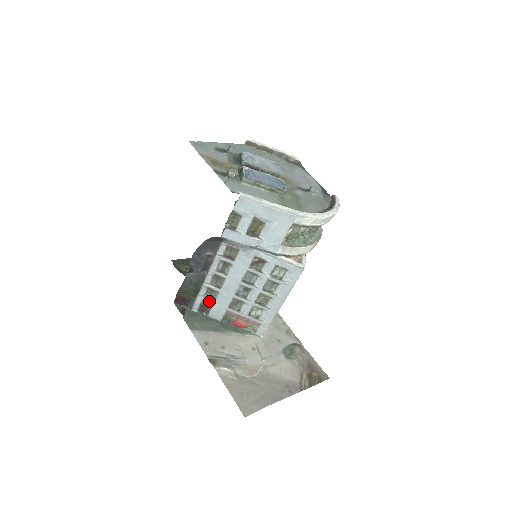
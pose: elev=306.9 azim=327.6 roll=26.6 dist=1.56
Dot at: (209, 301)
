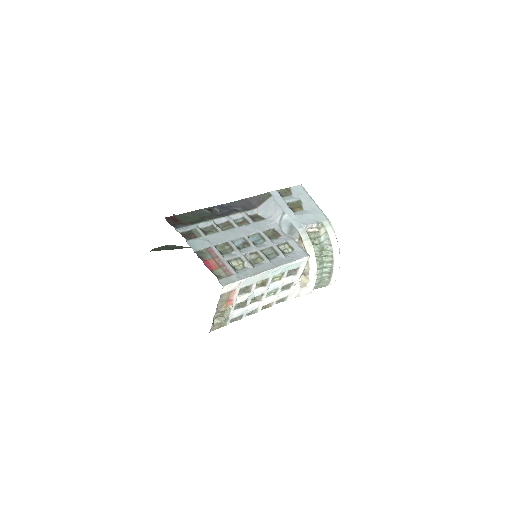
Dot at: (201, 232)
